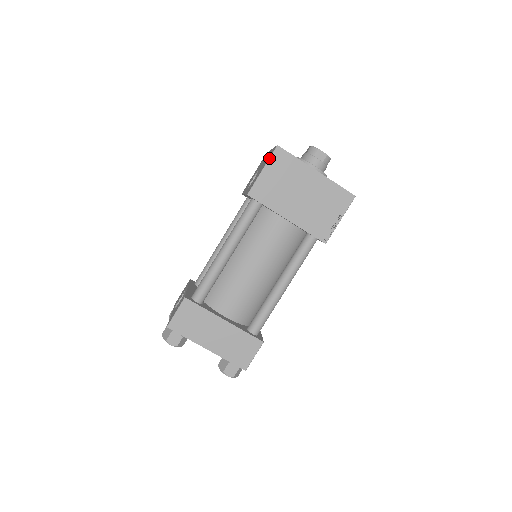
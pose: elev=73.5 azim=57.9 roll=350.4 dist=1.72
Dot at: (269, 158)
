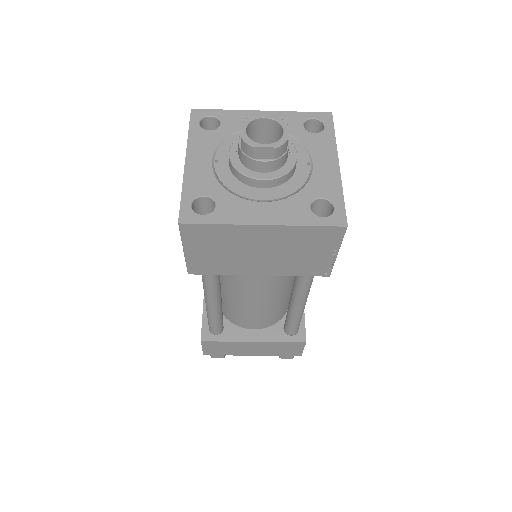
Dot at: occluded
